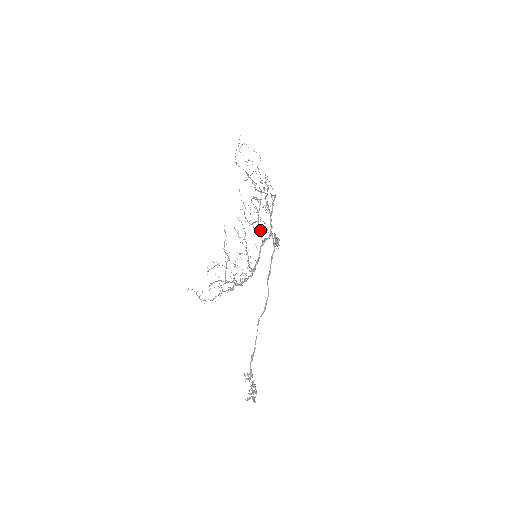
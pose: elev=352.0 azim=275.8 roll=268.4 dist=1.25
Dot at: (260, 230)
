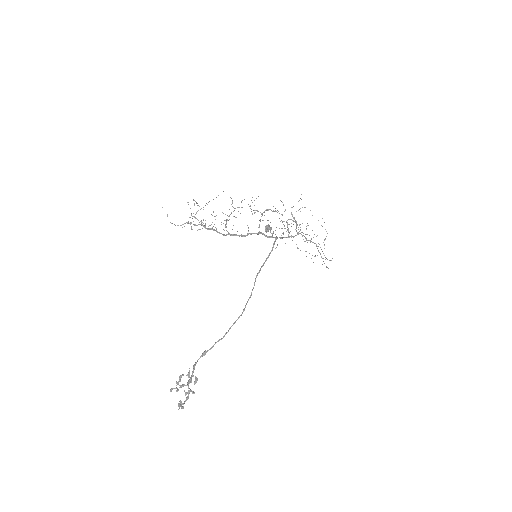
Dot at: (260, 221)
